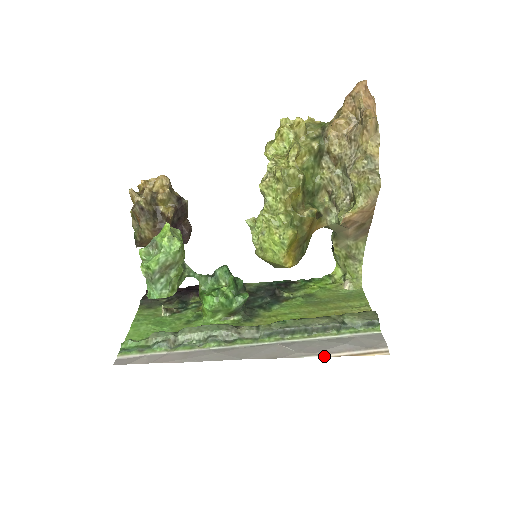
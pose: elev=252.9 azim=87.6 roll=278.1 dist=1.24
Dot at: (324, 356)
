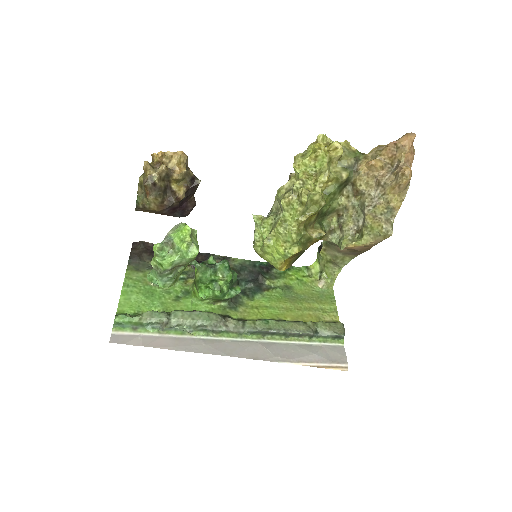
Dot at: (297, 364)
